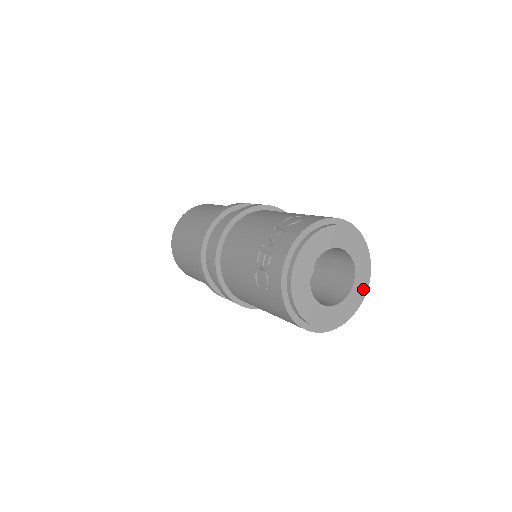
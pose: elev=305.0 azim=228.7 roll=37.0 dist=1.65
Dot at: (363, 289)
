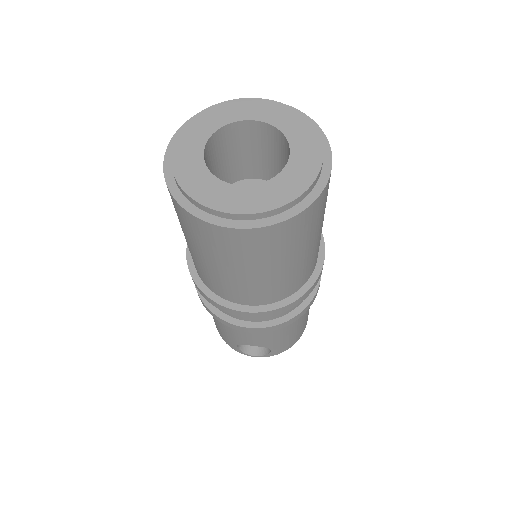
Dot at: (283, 196)
